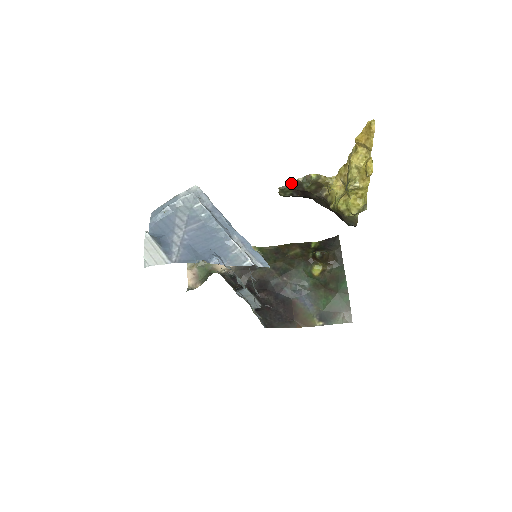
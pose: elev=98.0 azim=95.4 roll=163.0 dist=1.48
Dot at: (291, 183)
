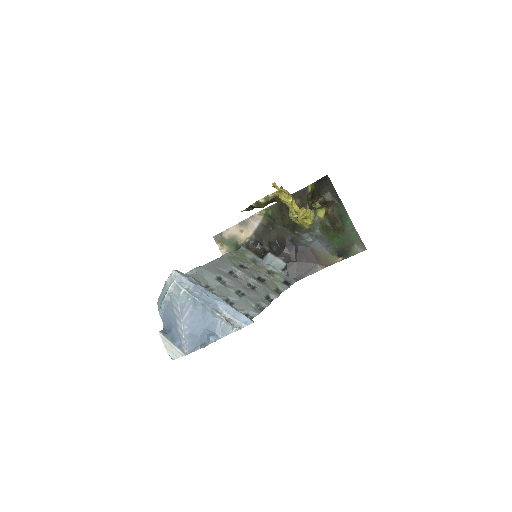
Dot at: (248, 207)
